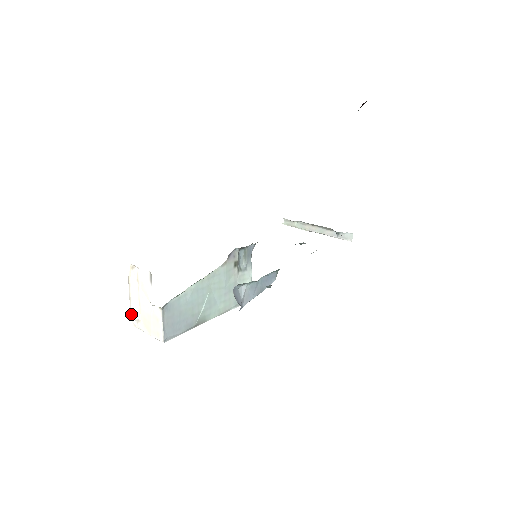
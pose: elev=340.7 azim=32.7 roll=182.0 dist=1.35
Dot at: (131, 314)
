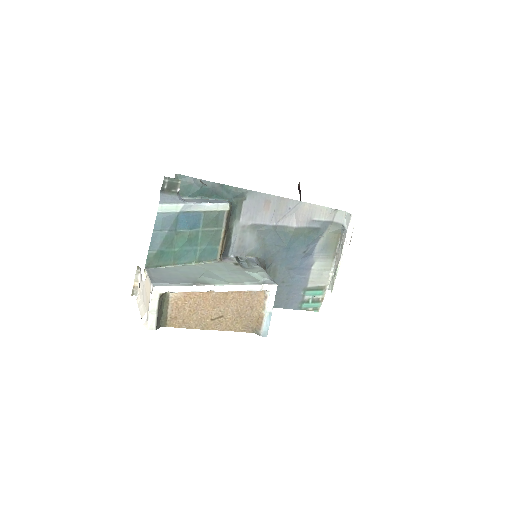
Dot at: (141, 318)
